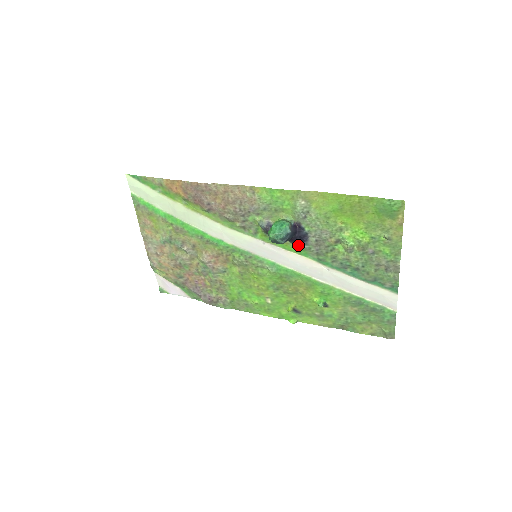
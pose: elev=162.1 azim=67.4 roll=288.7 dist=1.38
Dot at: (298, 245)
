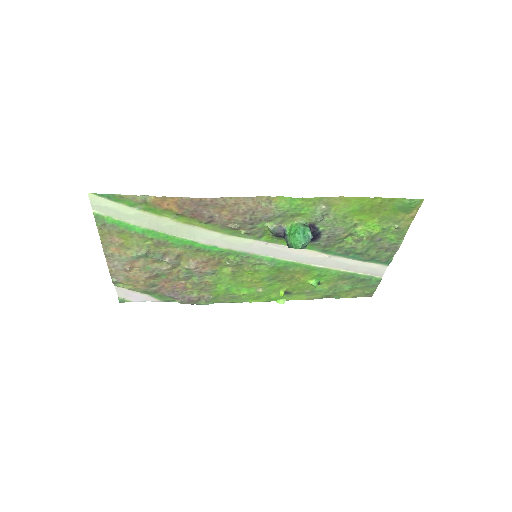
Dot at: occluded
